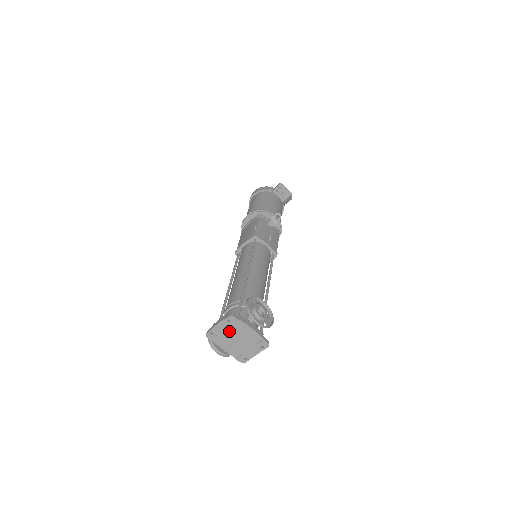
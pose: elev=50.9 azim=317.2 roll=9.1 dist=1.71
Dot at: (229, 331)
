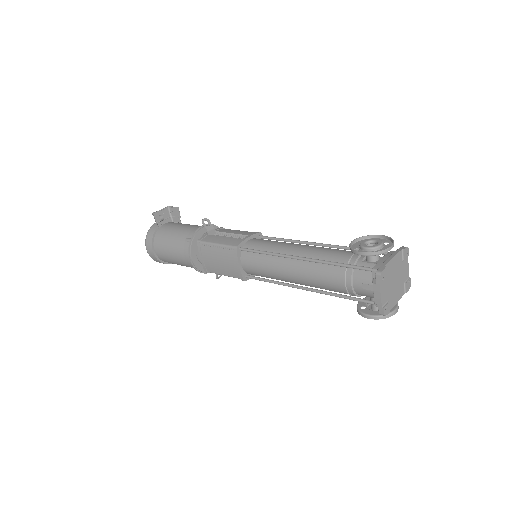
Dot at: (388, 285)
